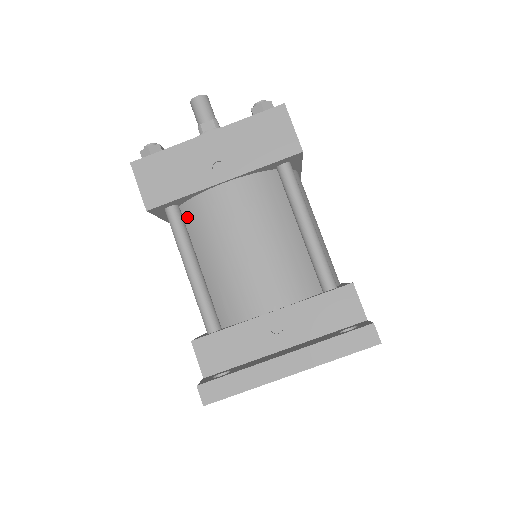
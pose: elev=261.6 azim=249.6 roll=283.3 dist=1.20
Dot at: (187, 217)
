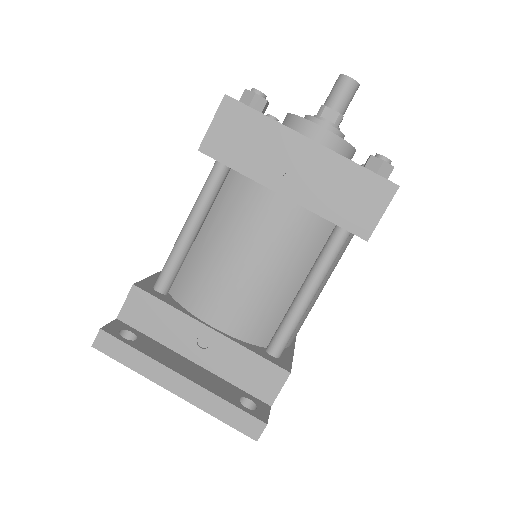
Dot at: (228, 184)
